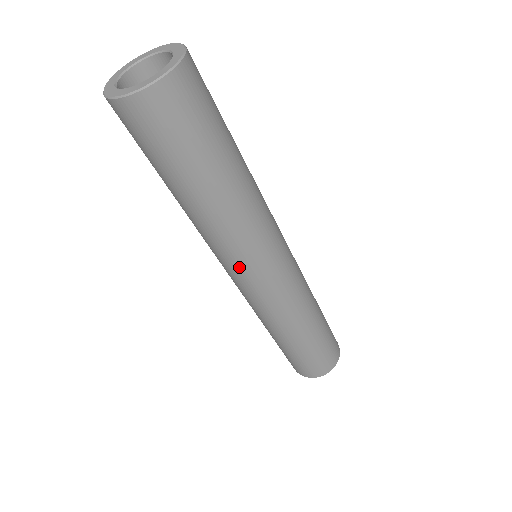
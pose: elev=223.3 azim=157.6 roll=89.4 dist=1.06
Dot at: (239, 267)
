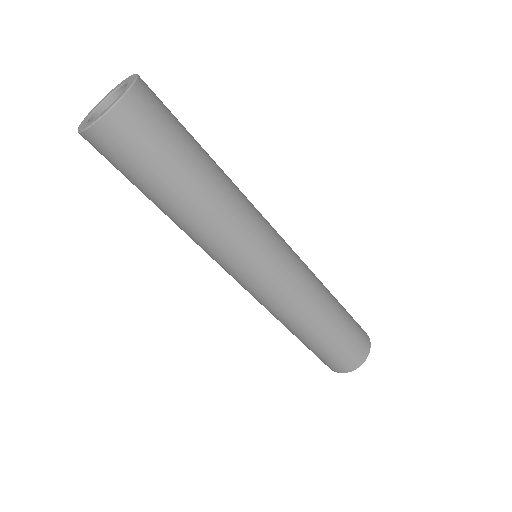
Dot at: (245, 262)
